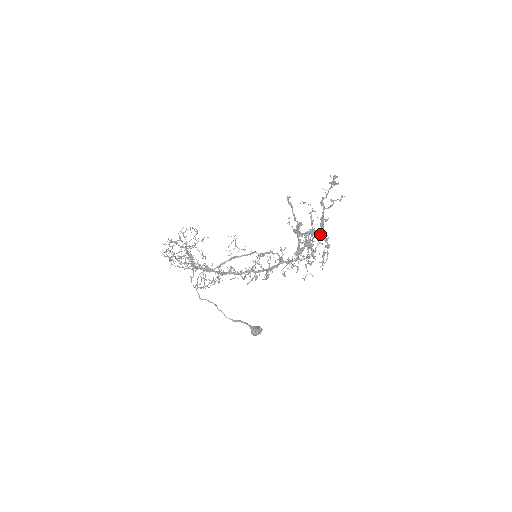
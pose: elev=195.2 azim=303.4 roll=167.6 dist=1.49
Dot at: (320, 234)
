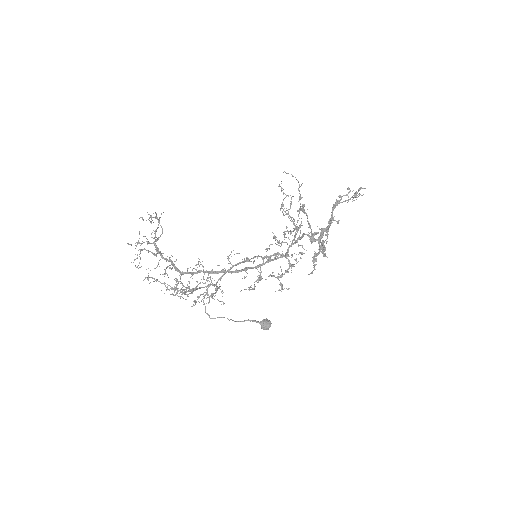
Dot at: (326, 230)
